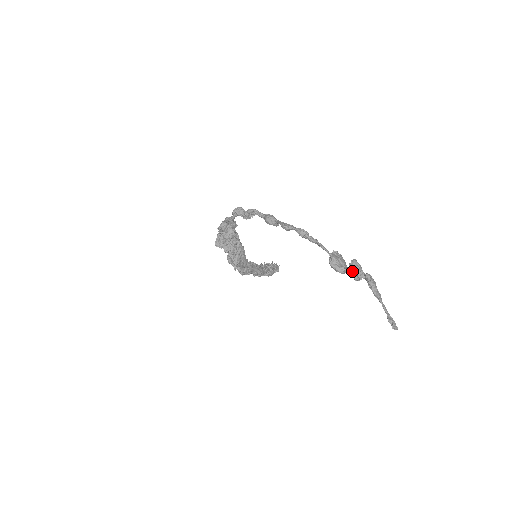
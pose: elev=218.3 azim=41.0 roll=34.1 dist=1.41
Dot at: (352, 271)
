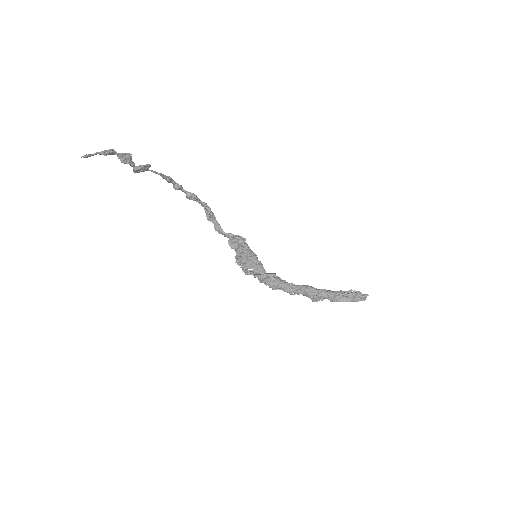
Dot at: occluded
